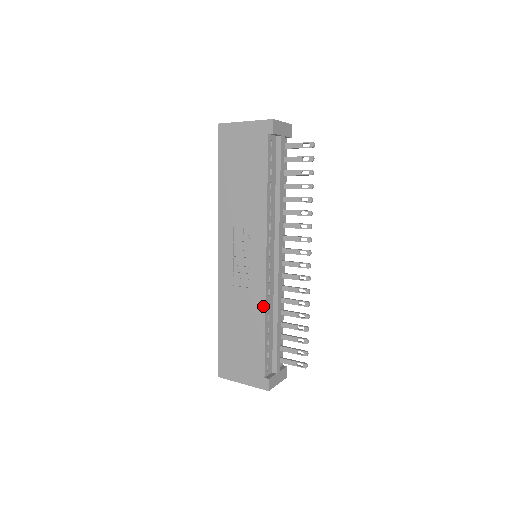
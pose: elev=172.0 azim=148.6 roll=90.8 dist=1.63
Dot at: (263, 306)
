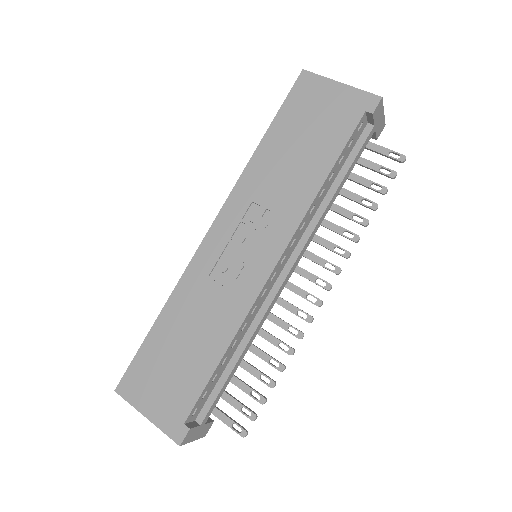
Dot at: (237, 324)
